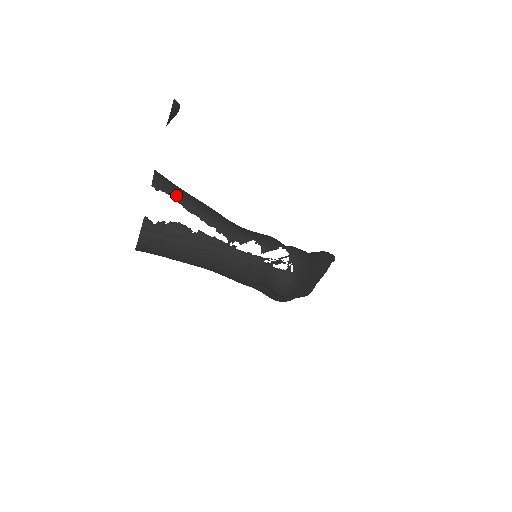
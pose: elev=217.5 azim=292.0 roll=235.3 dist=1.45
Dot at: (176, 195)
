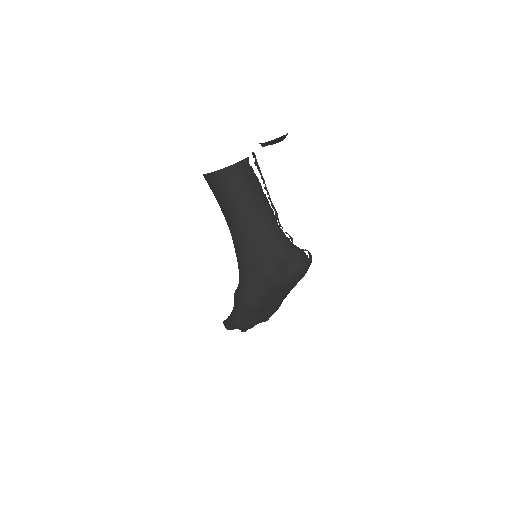
Dot at: occluded
